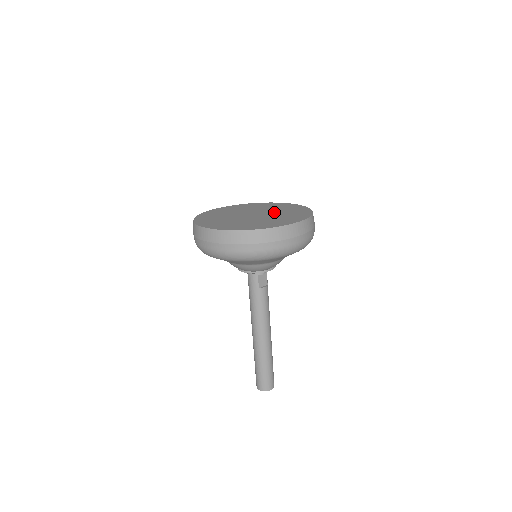
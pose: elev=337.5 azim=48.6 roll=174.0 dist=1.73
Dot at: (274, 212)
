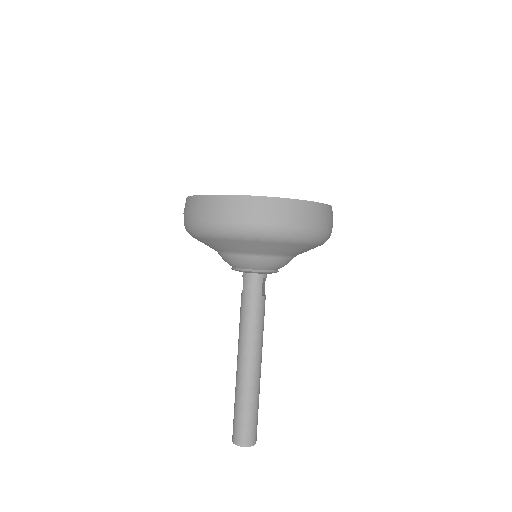
Dot at: occluded
